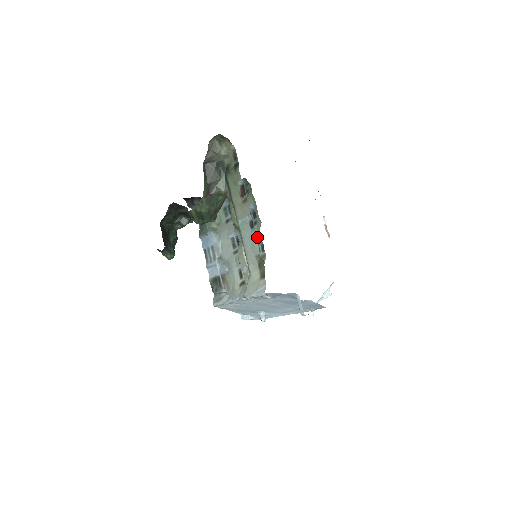
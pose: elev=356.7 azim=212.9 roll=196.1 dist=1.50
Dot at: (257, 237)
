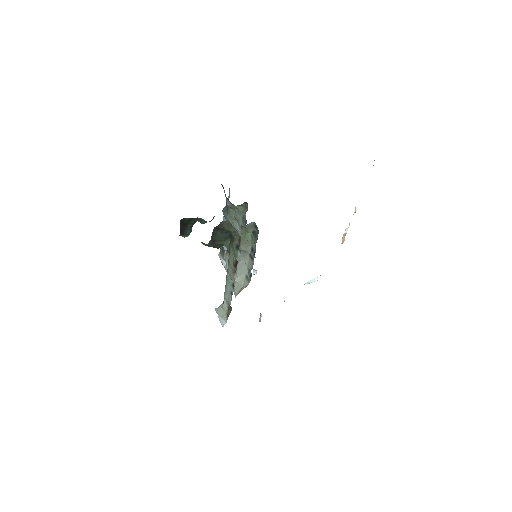
Dot at: (249, 268)
